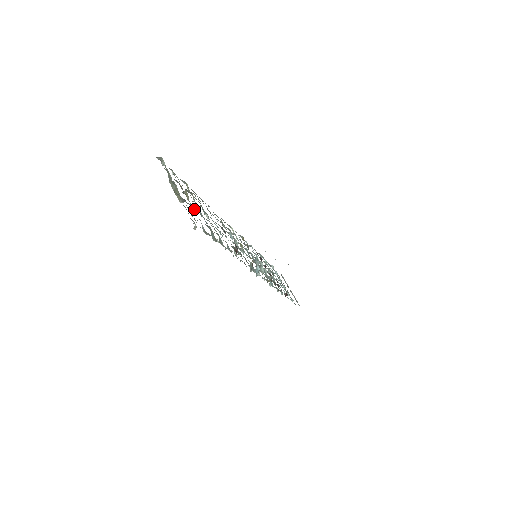
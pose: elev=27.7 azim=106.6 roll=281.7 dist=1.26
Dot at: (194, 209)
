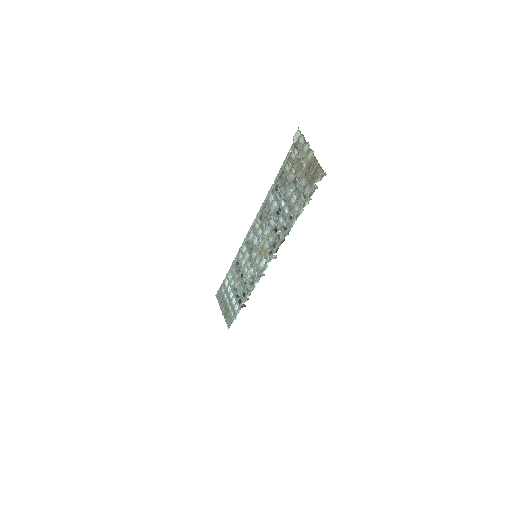
Dot at: (298, 178)
